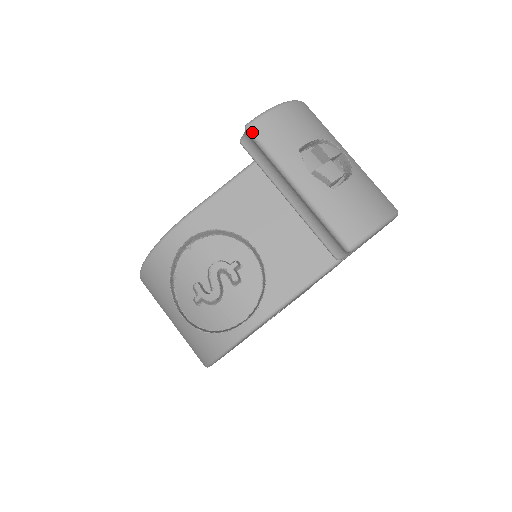
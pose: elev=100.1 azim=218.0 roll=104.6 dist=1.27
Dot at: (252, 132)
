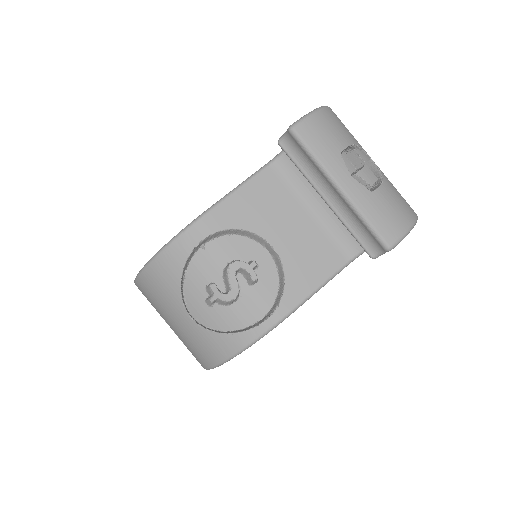
Dot at: (297, 134)
